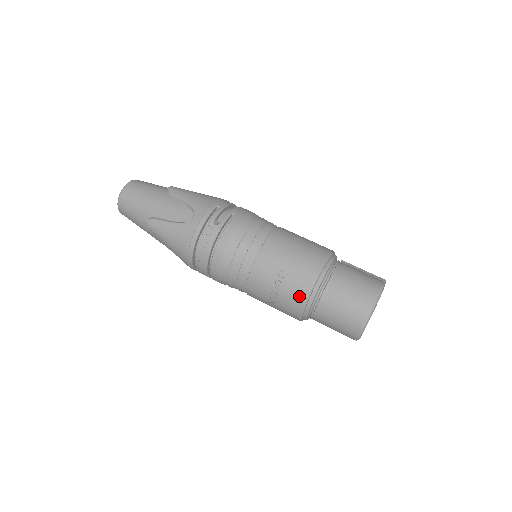
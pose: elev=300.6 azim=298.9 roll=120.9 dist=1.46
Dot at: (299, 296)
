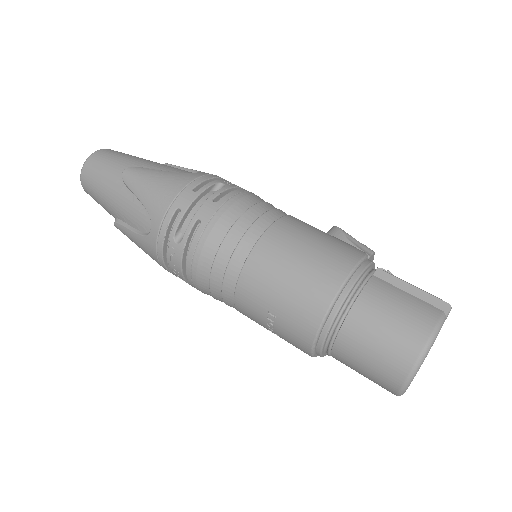
Dot at: (300, 346)
